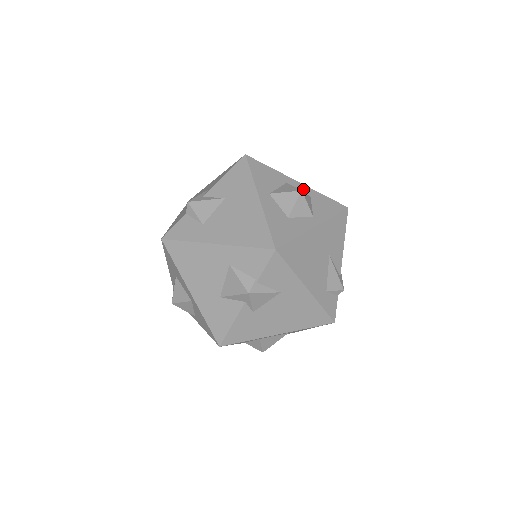
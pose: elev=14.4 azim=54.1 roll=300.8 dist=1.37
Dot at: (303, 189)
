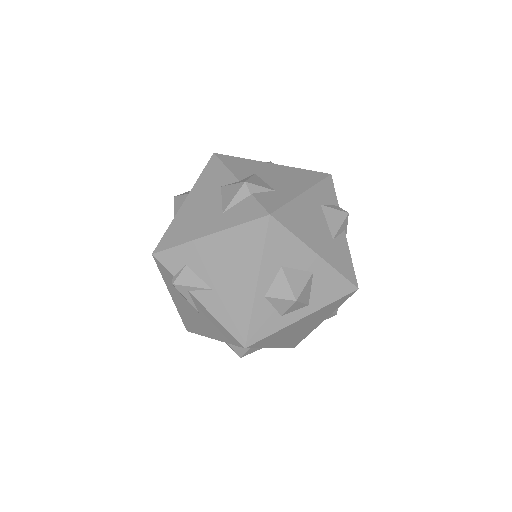
Dot at: occluded
